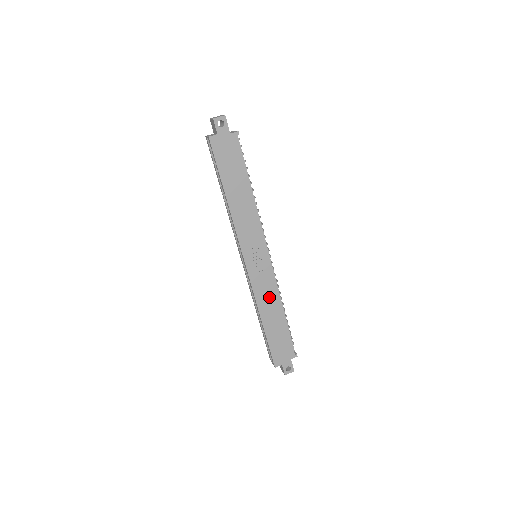
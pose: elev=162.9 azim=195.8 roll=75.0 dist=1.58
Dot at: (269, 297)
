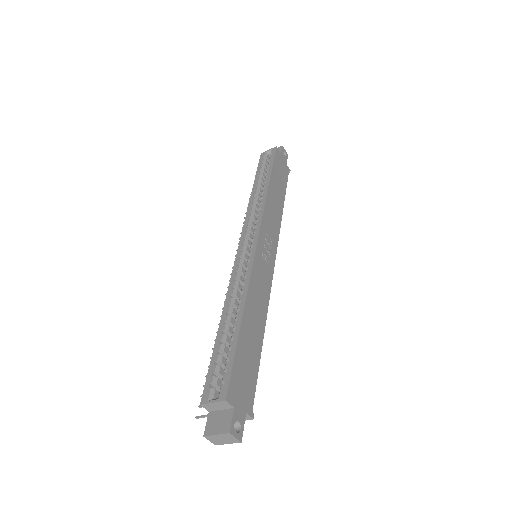
Dot at: (260, 296)
